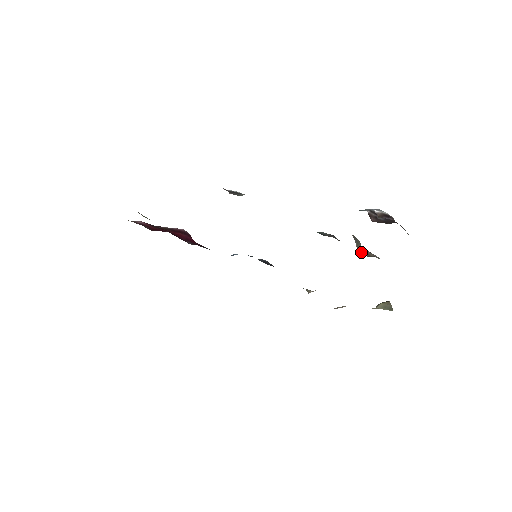
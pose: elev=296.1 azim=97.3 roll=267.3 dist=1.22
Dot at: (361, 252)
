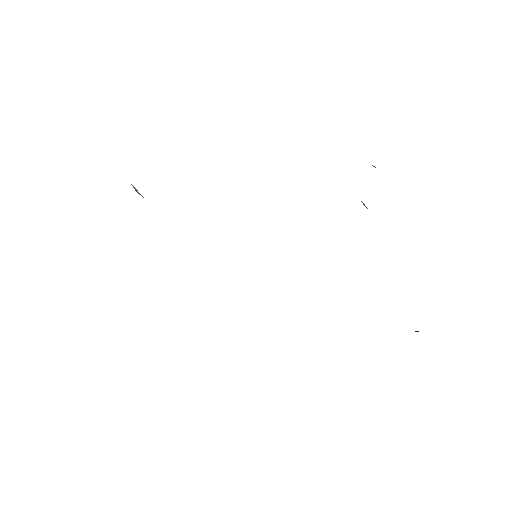
Dot at: occluded
